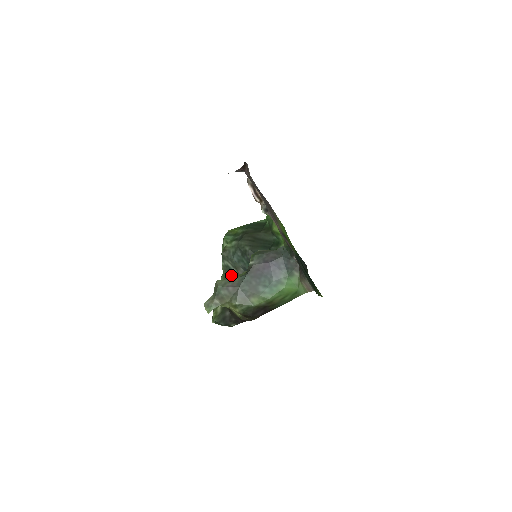
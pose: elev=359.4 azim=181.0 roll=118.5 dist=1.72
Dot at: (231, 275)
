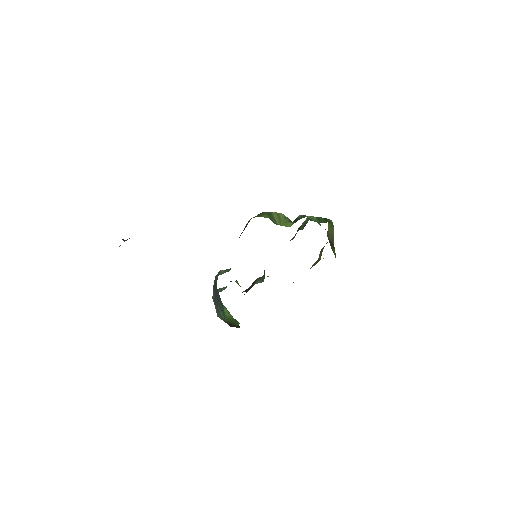
Dot at: occluded
